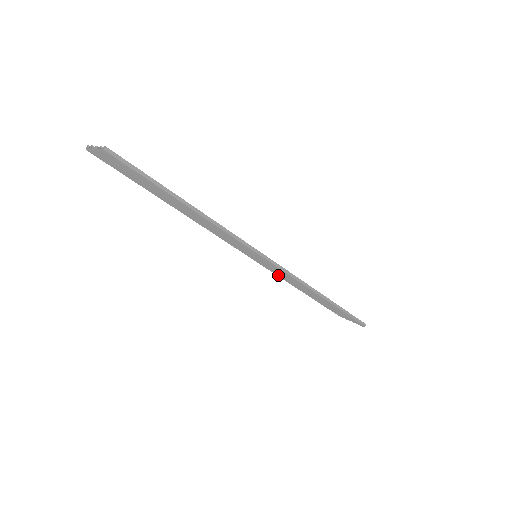
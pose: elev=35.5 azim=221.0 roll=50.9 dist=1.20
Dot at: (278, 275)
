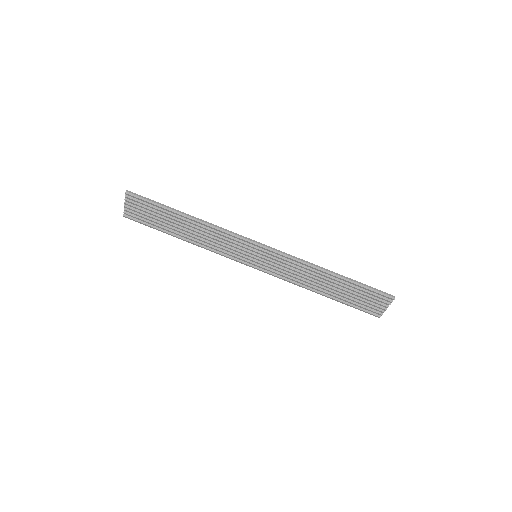
Dot at: (288, 278)
